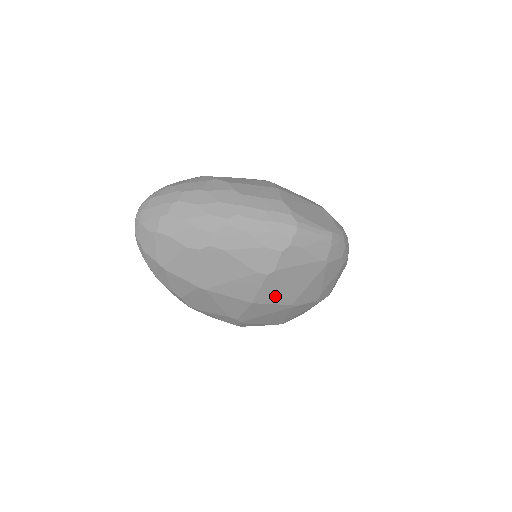
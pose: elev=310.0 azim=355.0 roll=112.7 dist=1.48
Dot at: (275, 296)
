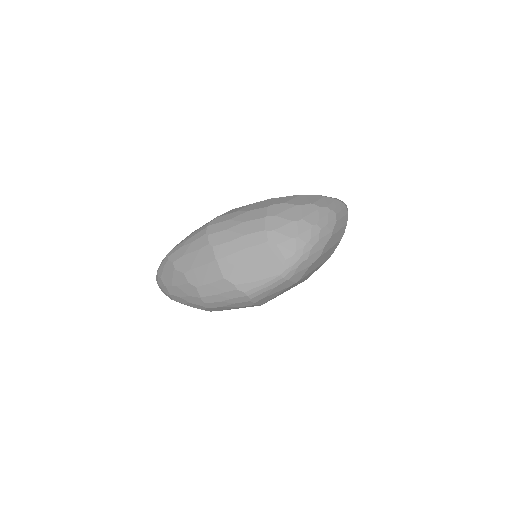
Dot at: occluded
